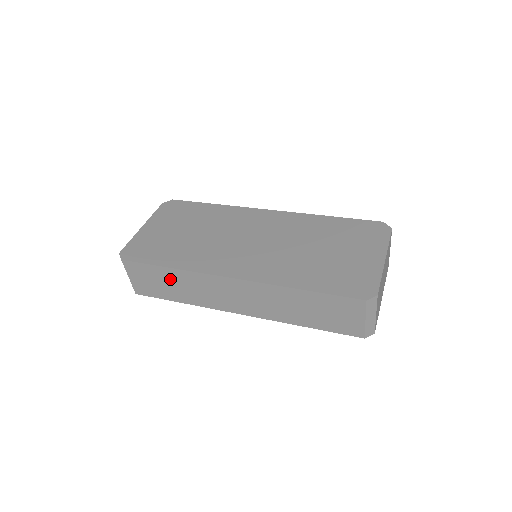
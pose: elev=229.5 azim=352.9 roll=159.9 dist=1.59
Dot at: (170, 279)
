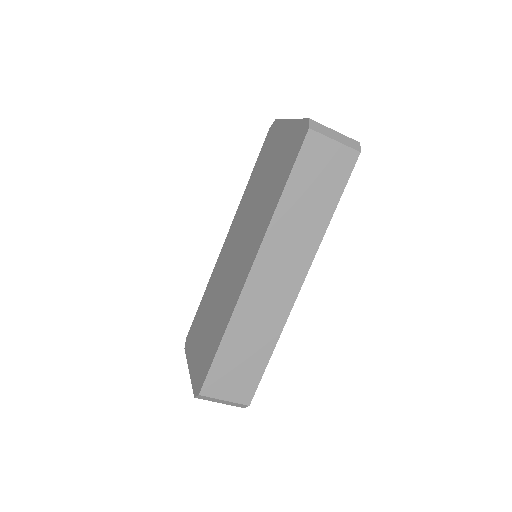
Dot at: (237, 347)
